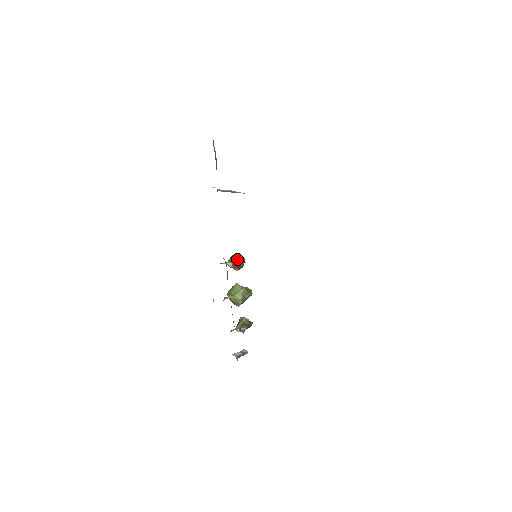
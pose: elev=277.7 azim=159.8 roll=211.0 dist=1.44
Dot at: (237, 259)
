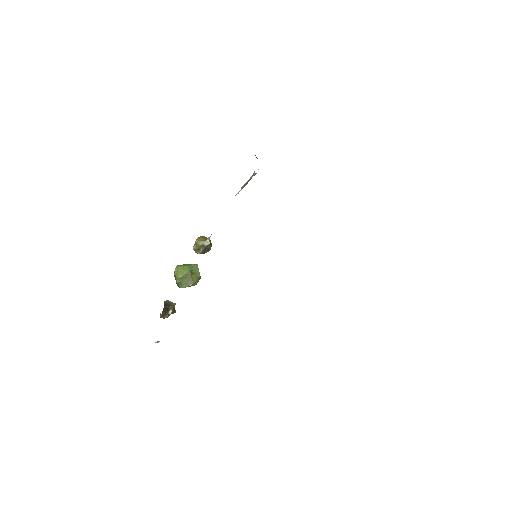
Dot at: (211, 243)
